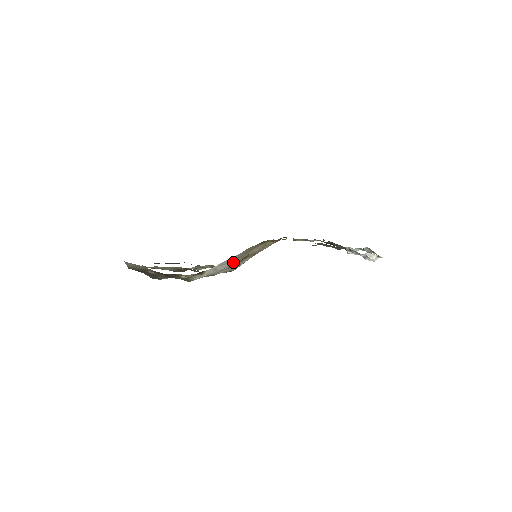
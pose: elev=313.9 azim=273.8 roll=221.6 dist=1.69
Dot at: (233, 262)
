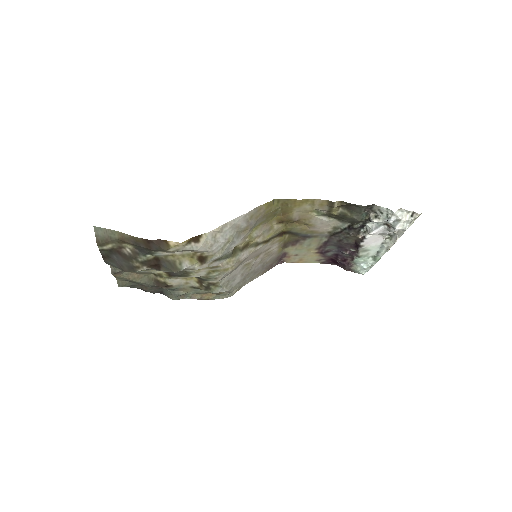
Dot at: (235, 237)
